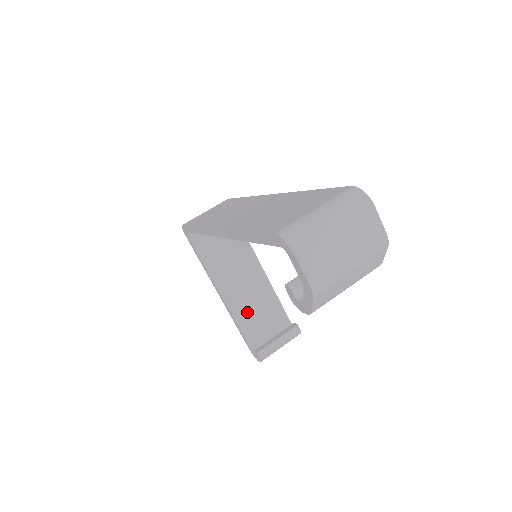
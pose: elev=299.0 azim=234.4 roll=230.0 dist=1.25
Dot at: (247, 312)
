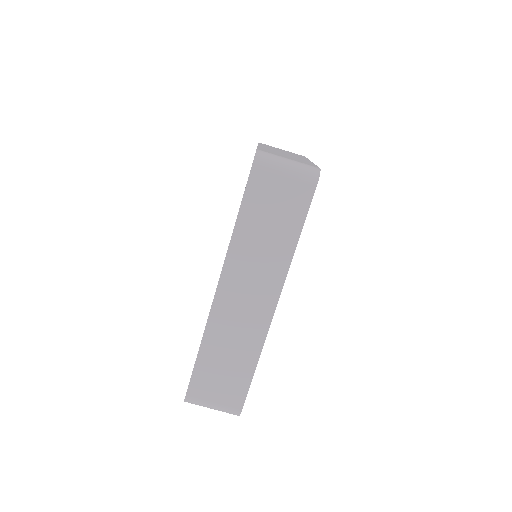
Dot at: occluded
